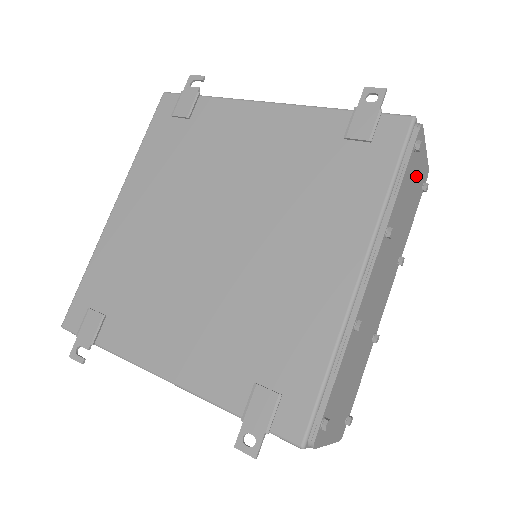
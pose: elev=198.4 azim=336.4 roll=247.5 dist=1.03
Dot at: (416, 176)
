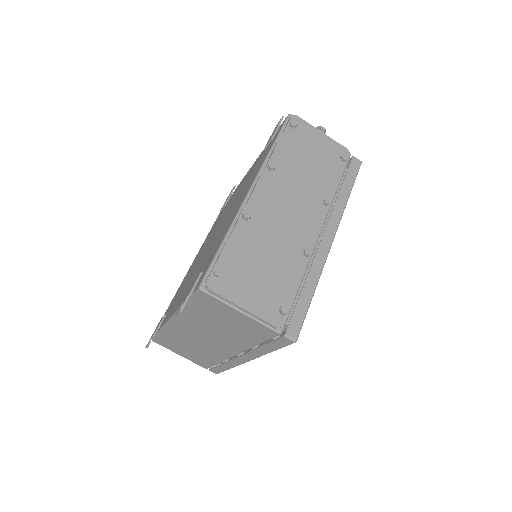
Dot at: (314, 146)
